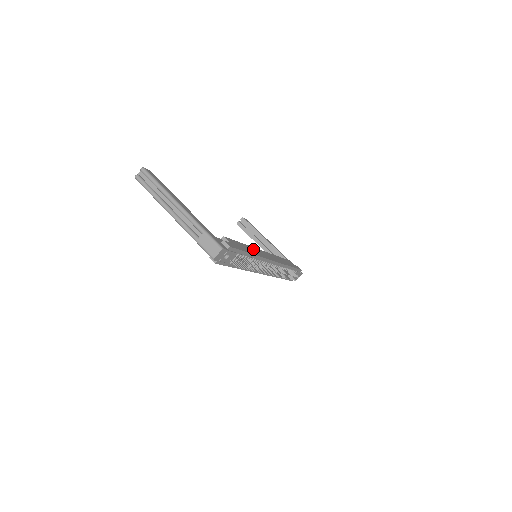
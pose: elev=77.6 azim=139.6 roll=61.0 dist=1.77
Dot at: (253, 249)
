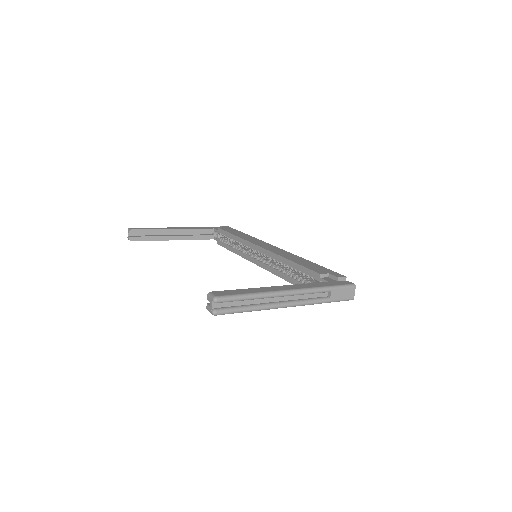
Dot at: (284, 255)
